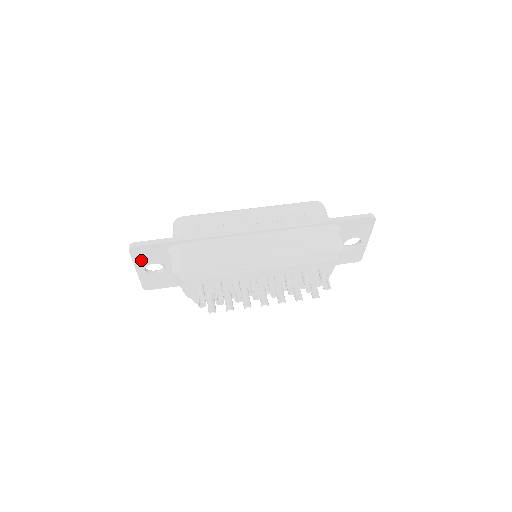
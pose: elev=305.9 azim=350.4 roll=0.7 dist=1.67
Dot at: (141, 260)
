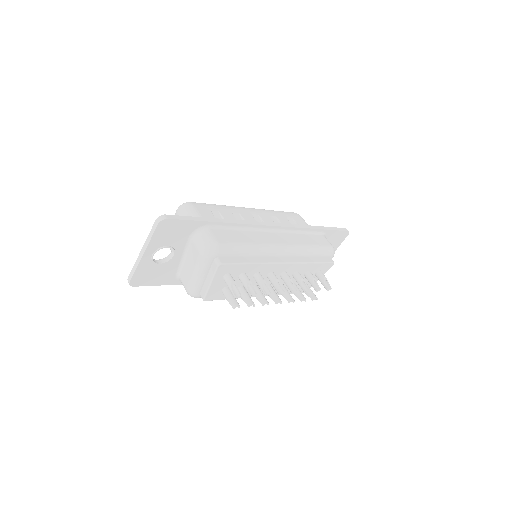
Dot at: (159, 240)
